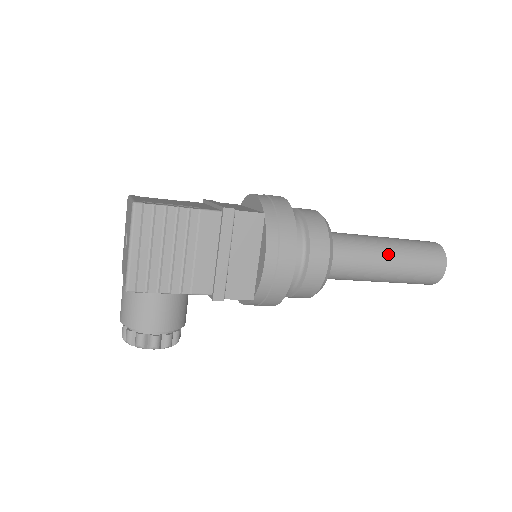
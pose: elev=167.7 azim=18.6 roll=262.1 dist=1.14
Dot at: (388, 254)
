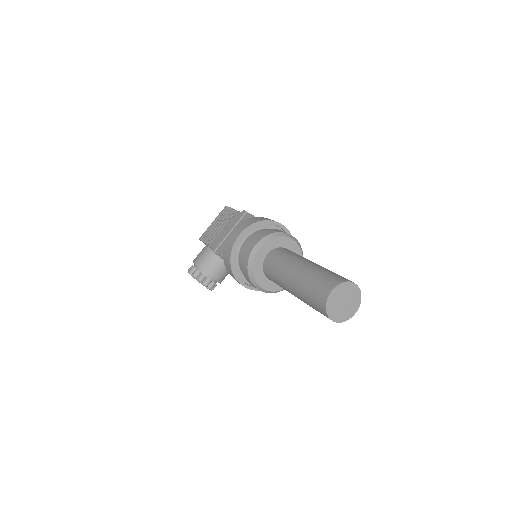
Dot at: (301, 265)
